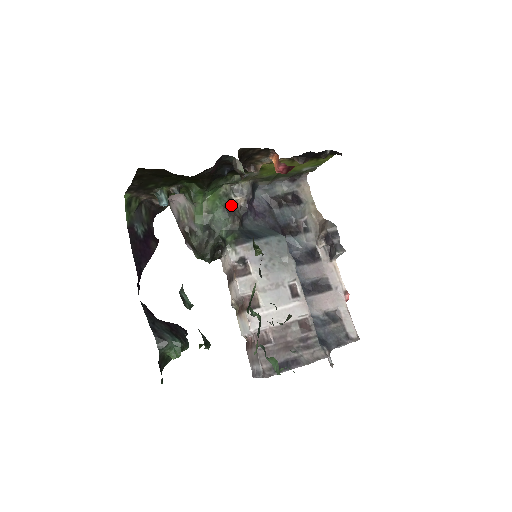
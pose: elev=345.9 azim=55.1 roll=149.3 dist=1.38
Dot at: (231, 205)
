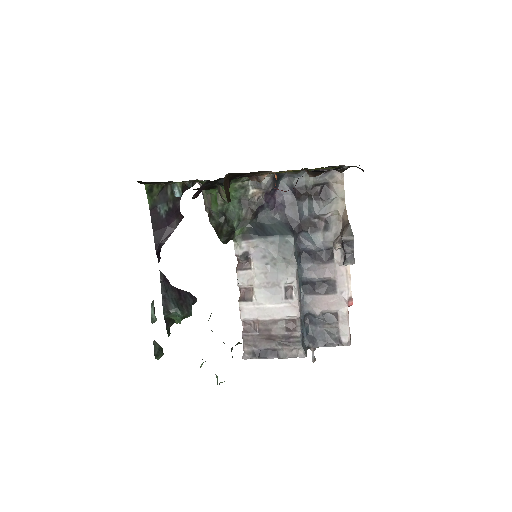
Dot at: (247, 197)
